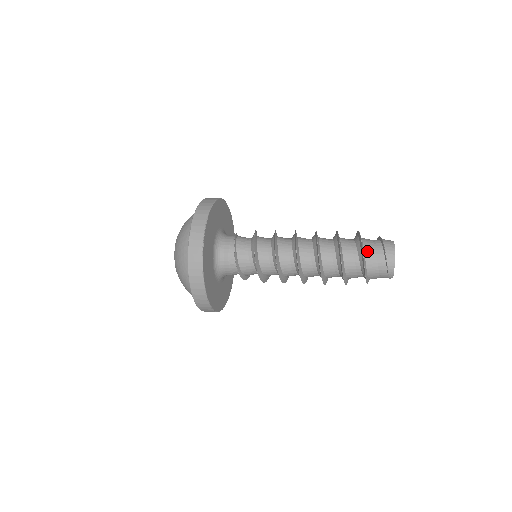
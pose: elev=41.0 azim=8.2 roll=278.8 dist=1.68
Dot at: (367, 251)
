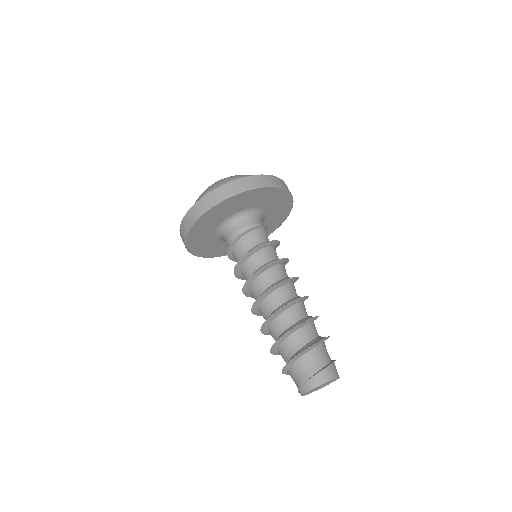
Dot at: (306, 357)
